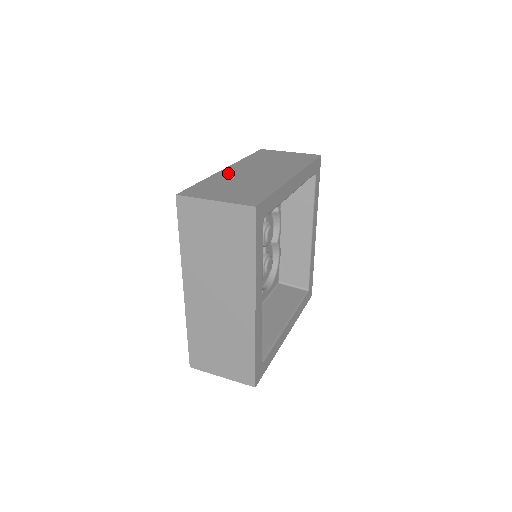
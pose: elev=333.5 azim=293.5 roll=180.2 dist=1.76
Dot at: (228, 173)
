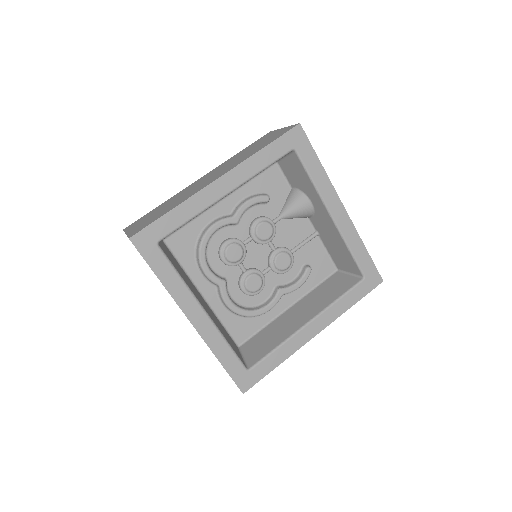
Dot at: occluded
